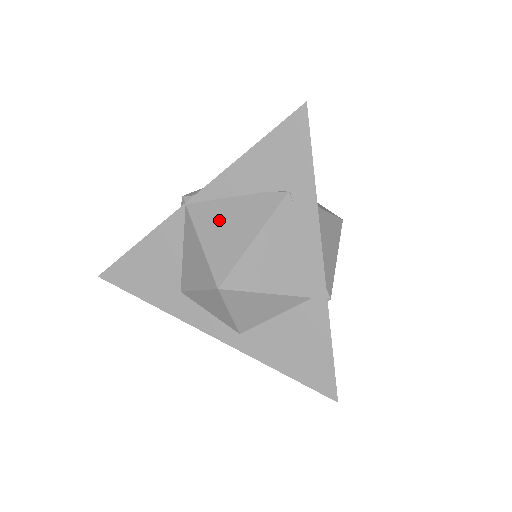
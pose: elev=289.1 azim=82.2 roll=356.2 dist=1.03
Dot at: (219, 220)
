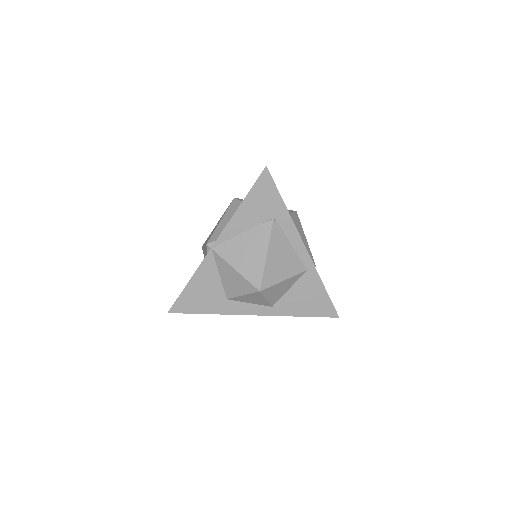
Dot at: (239, 251)
